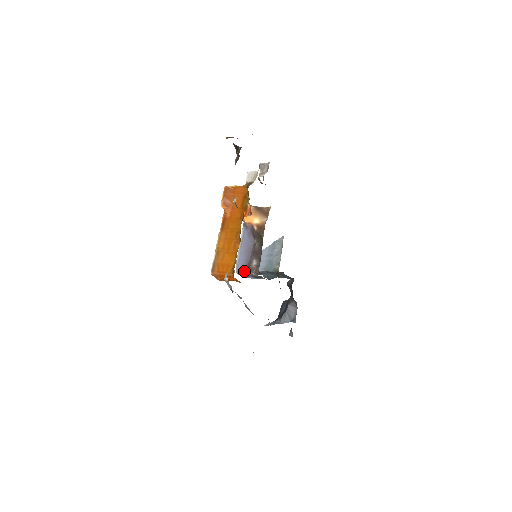
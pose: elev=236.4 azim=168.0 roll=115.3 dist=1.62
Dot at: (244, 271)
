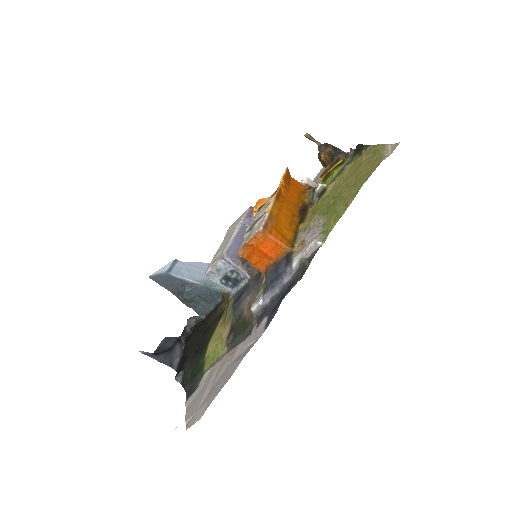
Dot at: (235, 261)
